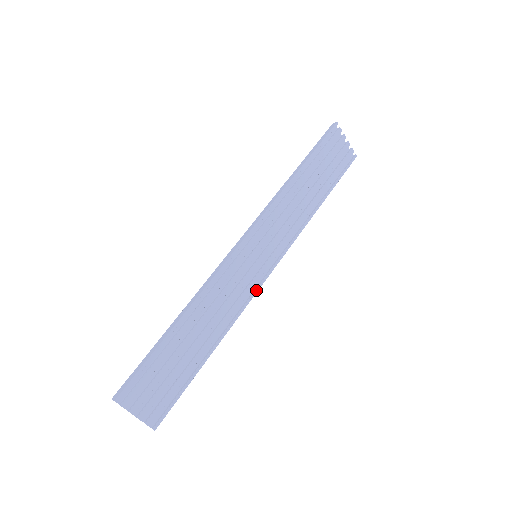
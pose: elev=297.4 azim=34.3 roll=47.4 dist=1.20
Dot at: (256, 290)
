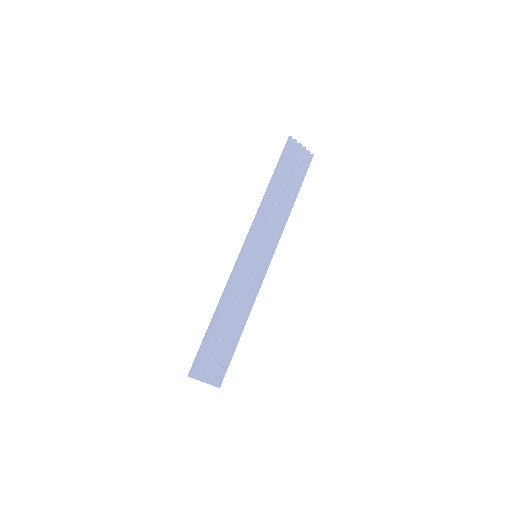
Dot at: (262, 279)
